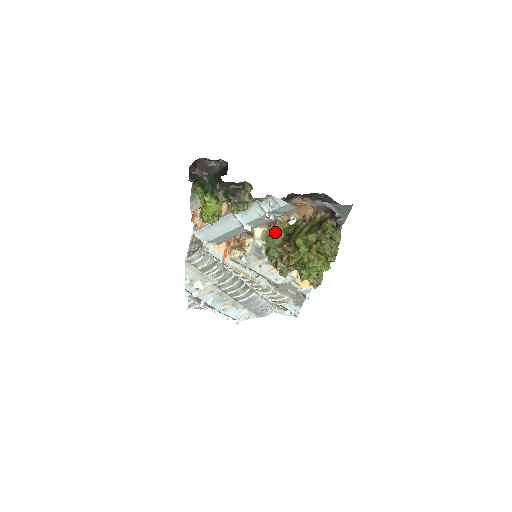
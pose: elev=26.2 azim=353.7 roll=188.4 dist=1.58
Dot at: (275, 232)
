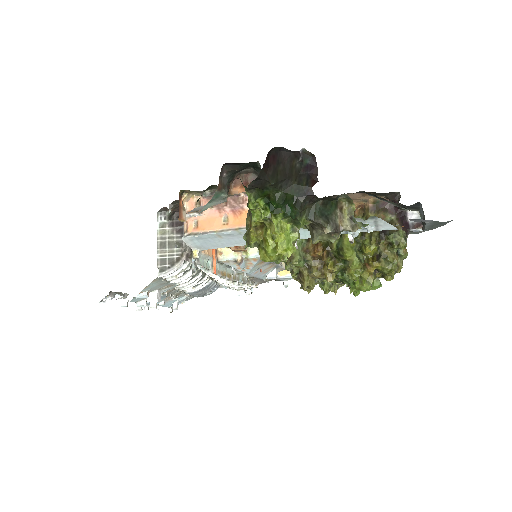
Dot at: occluded
